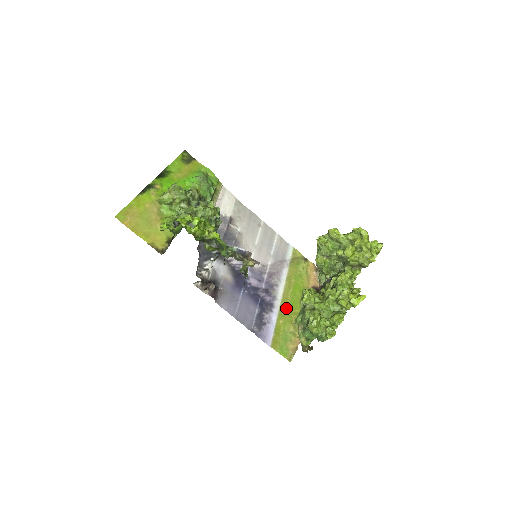
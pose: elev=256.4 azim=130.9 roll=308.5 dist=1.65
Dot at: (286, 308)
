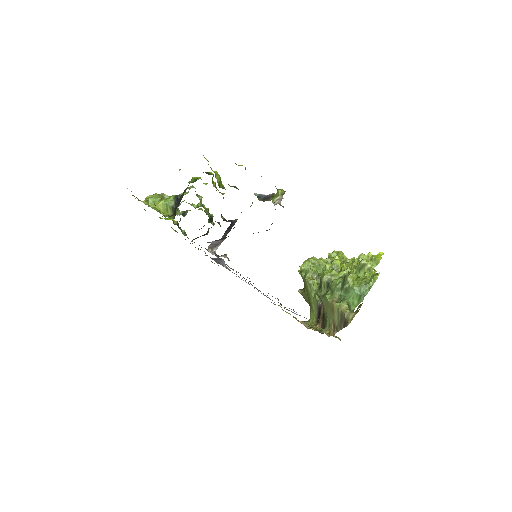
Dot at: occluded
